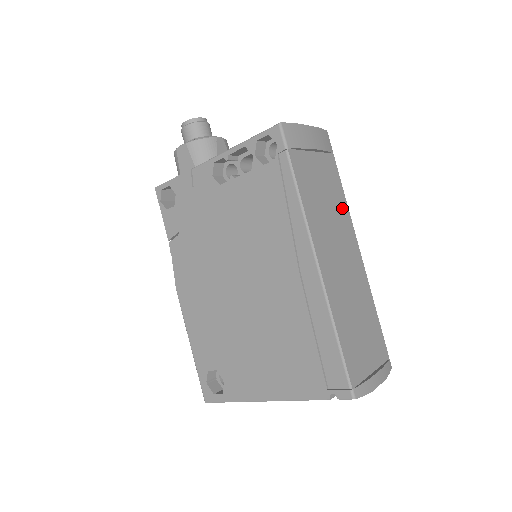
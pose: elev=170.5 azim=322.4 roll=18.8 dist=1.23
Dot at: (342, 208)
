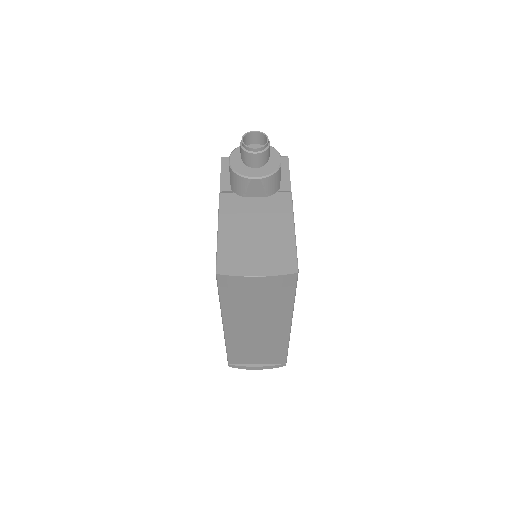
Dot at: (282, 311)
